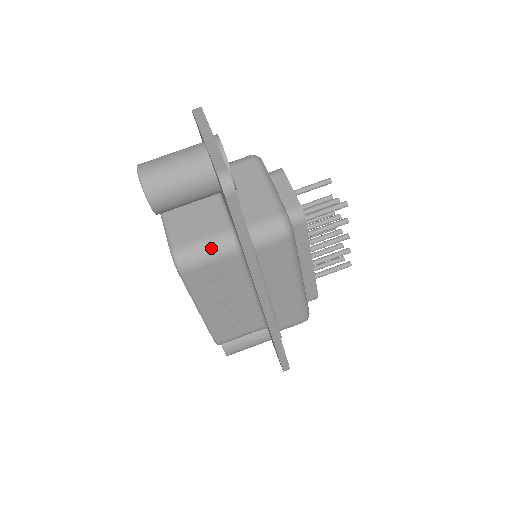
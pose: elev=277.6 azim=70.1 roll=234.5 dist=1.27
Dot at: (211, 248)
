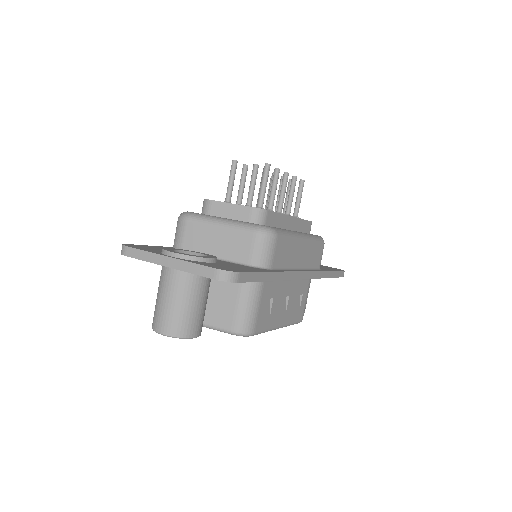
Dot at: (249, 302)
